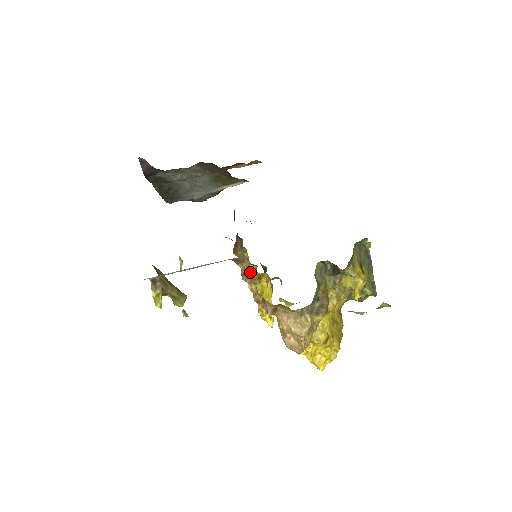
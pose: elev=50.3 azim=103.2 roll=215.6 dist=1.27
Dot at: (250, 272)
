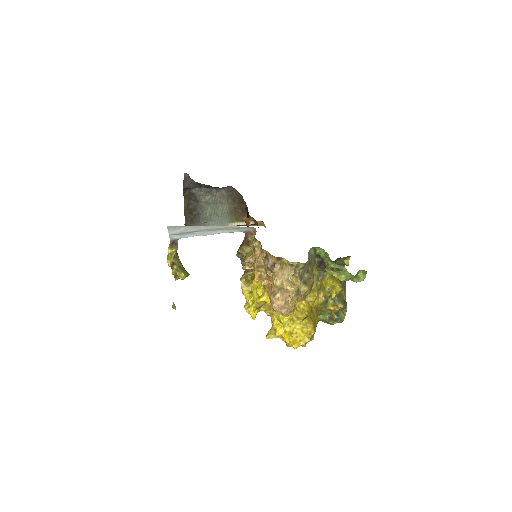
Dot at: (251, 259)
